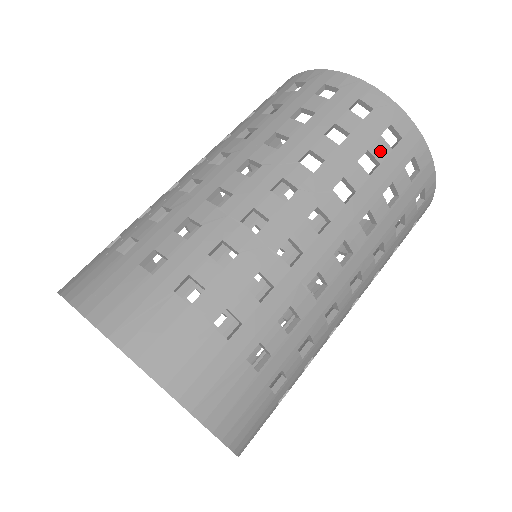
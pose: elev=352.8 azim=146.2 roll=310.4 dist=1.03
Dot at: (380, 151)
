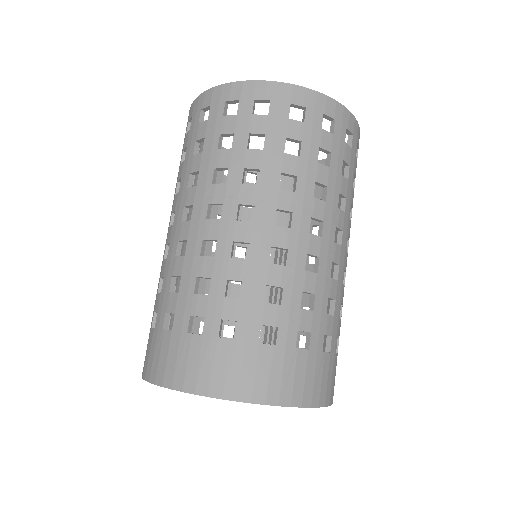
Dot at: (348, 155)
